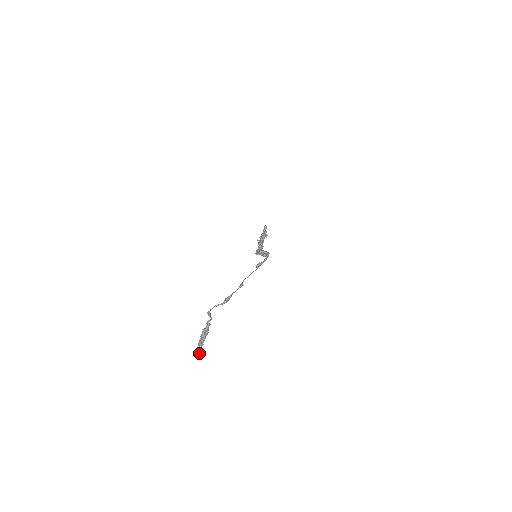
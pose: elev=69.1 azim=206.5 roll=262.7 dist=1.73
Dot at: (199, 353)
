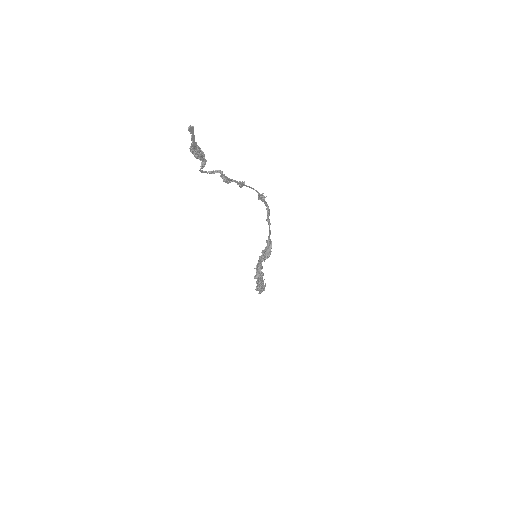
Dot at: (192, 126)
